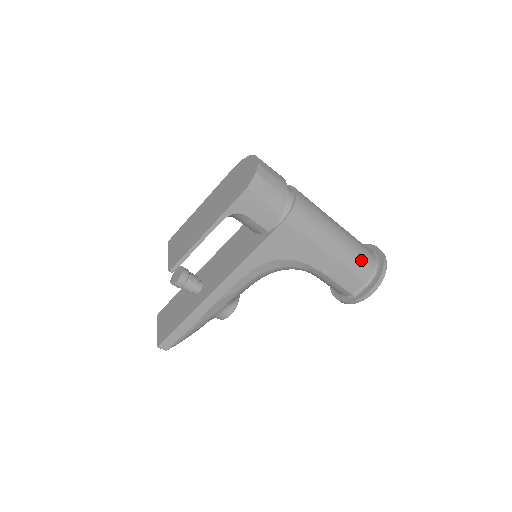
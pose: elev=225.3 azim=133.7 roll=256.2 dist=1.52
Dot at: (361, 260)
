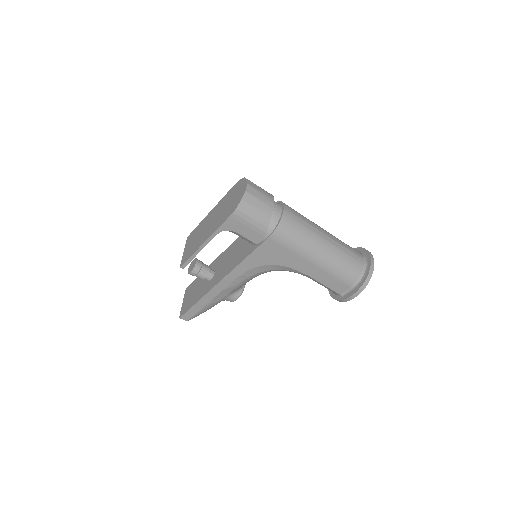
Dot at: (346, 268)
